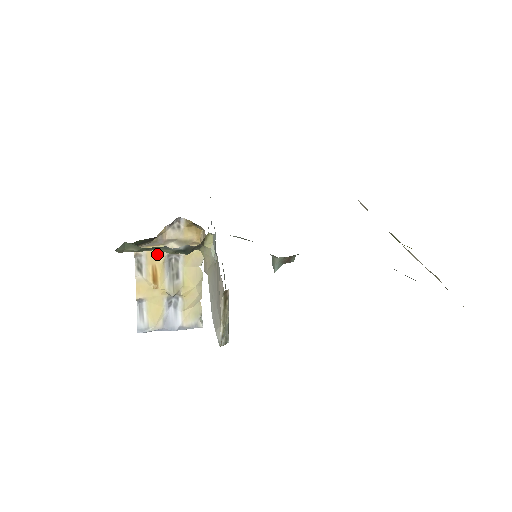
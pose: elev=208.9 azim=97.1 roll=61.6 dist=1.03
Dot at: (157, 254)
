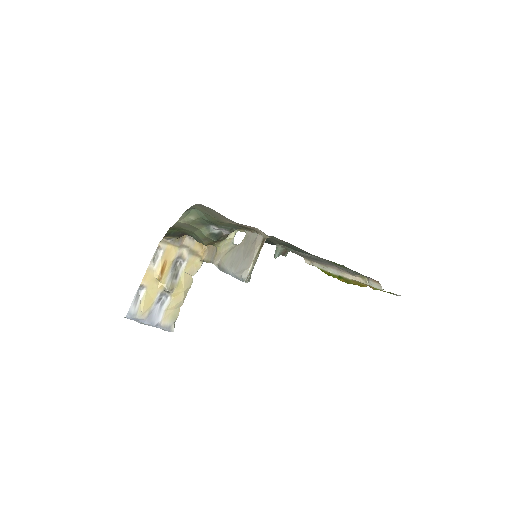
Dot at: (172, 253)
